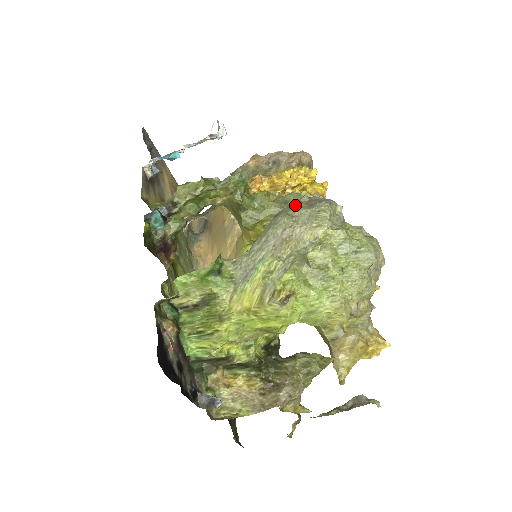
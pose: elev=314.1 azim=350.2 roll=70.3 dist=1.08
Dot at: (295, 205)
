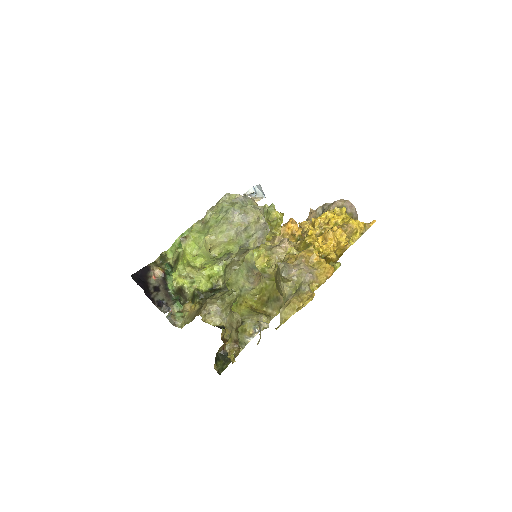
Dot at: occluded
